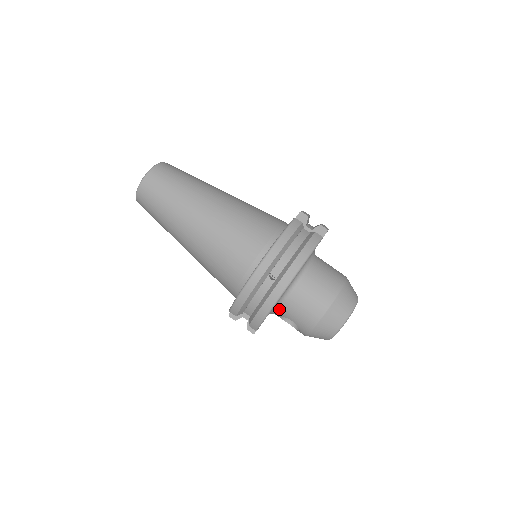
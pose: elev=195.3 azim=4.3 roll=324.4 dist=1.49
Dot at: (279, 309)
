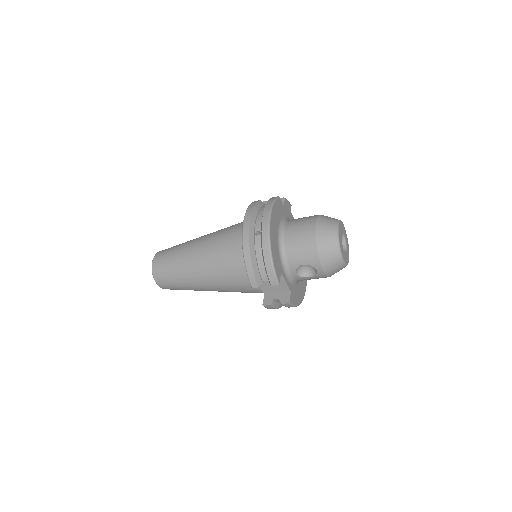
Dot at: (288, 264)
